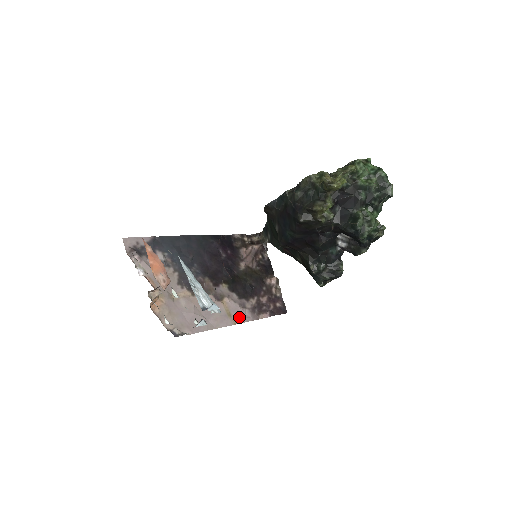
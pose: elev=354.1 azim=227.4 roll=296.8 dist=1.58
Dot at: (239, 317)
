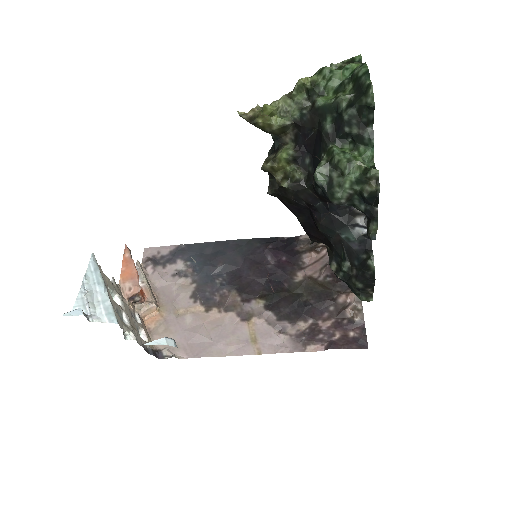
Dot at: (269, 345)
